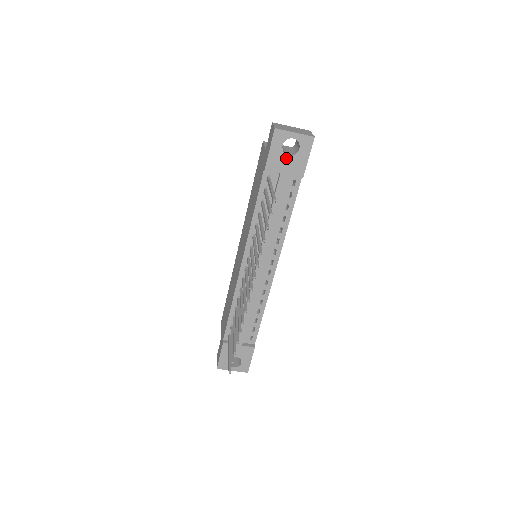
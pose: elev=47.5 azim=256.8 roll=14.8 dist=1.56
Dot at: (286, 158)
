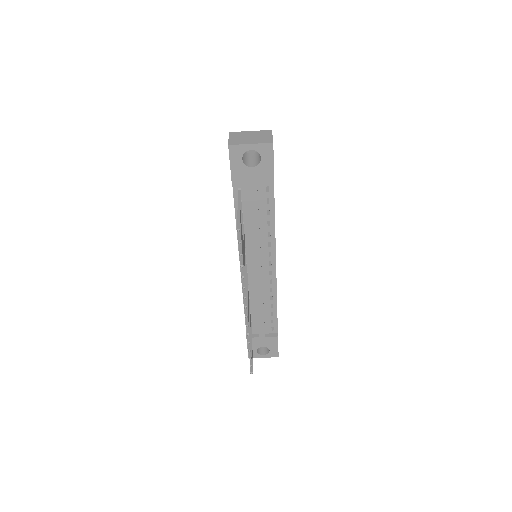
Dot at: (250, 170)
